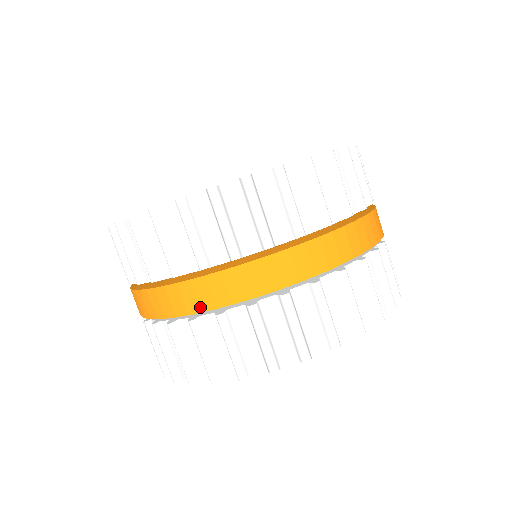
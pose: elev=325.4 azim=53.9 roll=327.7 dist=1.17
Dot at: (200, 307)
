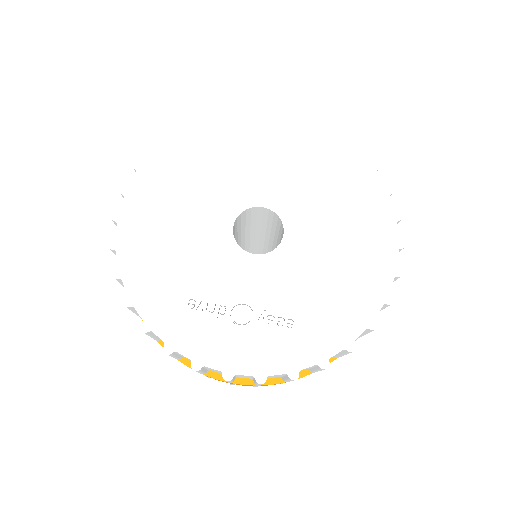
Dot at: occluded
